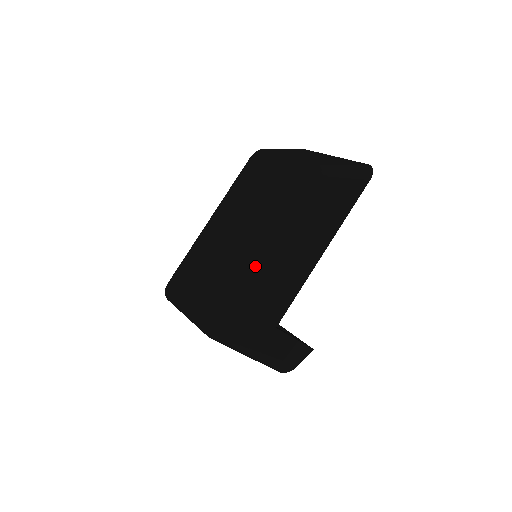
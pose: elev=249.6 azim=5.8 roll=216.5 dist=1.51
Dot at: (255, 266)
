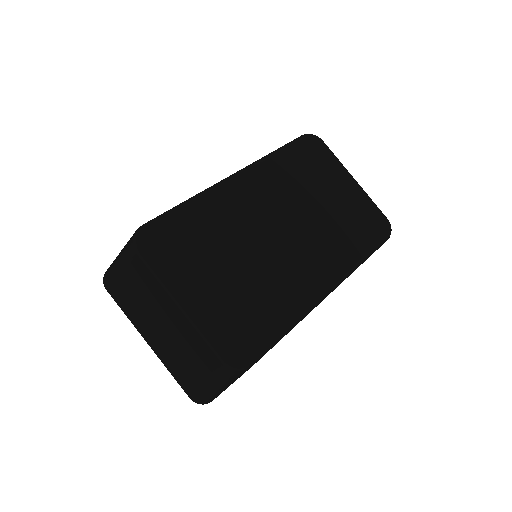
Dot at: (310, 296)
